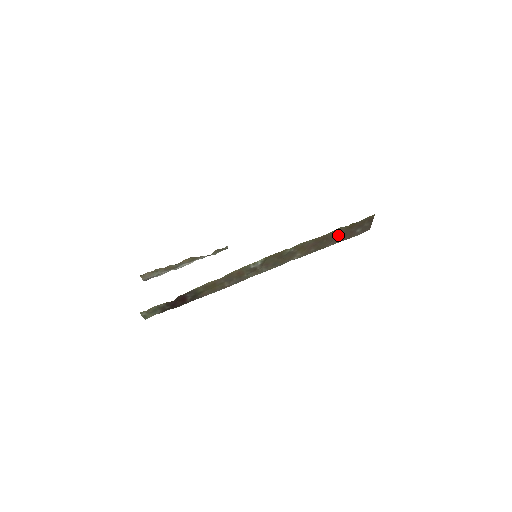
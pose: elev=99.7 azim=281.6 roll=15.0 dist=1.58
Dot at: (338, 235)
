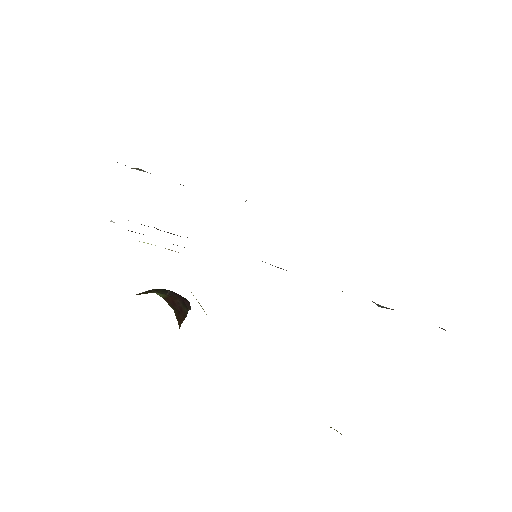
Dot at: occluded
